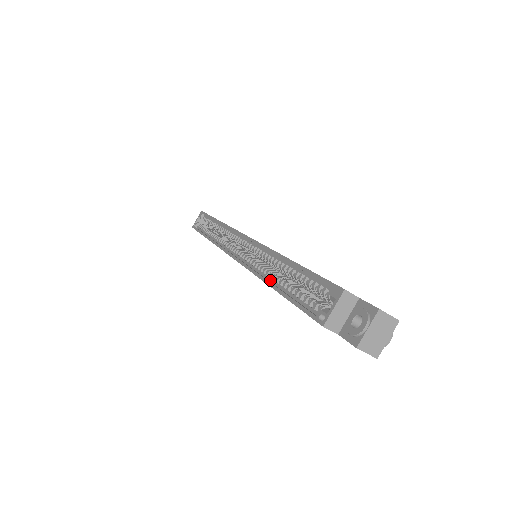
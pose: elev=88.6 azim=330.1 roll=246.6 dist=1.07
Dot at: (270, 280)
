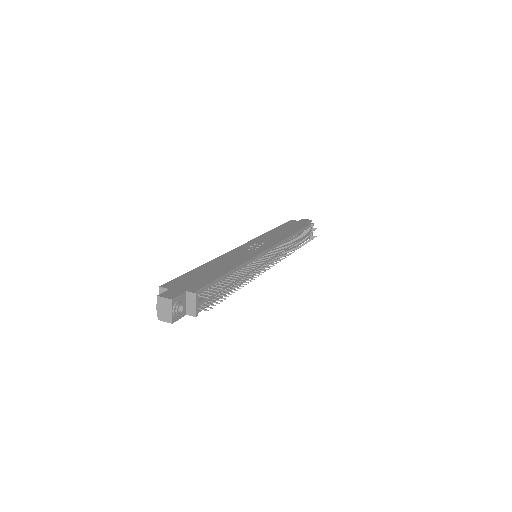
Dot at: occluded
